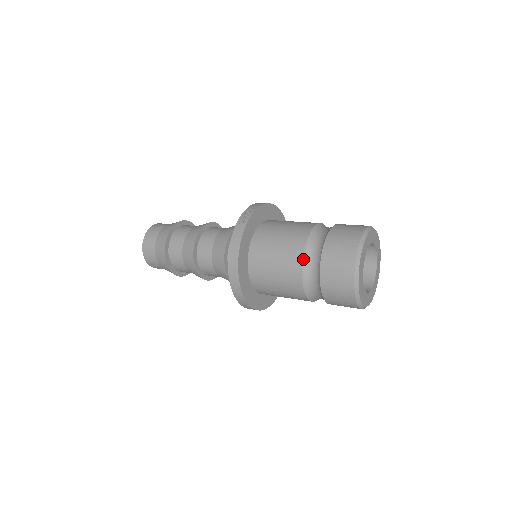
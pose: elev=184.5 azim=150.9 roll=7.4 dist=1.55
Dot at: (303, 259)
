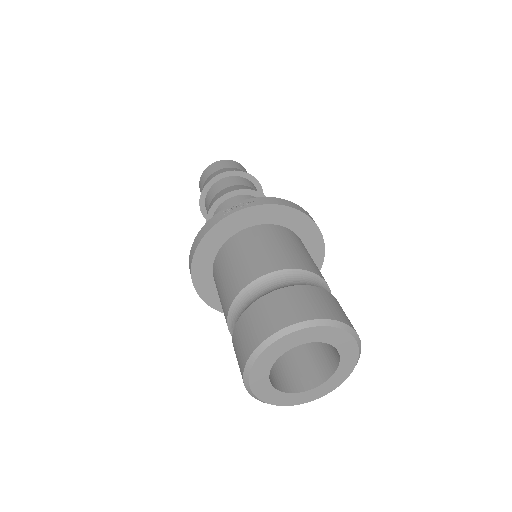
Dot at: (235, 299)
